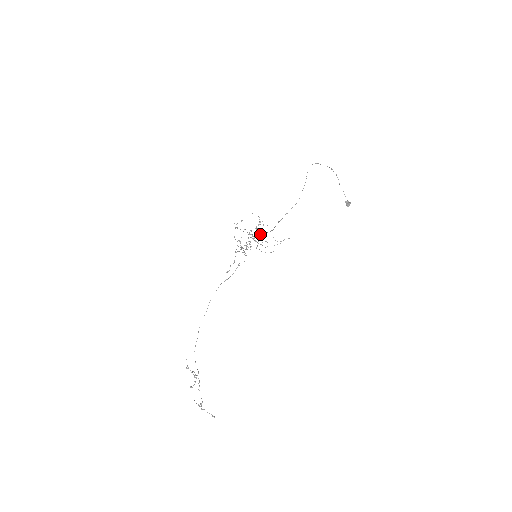
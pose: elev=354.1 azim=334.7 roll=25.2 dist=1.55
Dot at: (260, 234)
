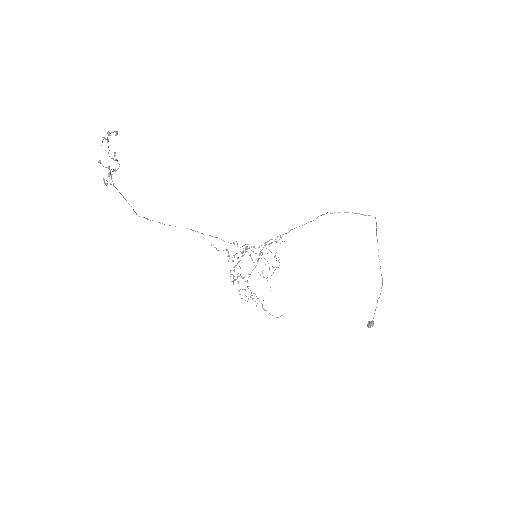
Dot at: (251, 295)
